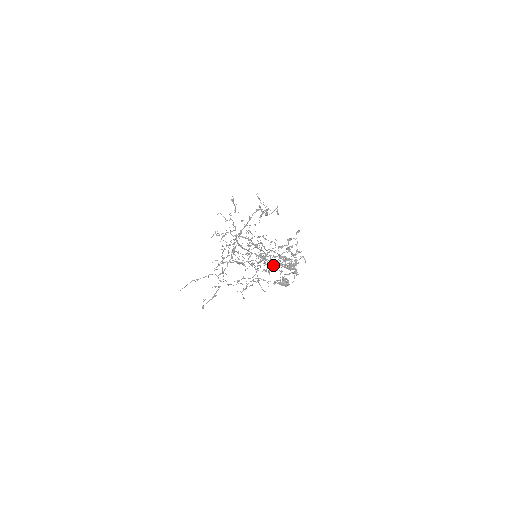
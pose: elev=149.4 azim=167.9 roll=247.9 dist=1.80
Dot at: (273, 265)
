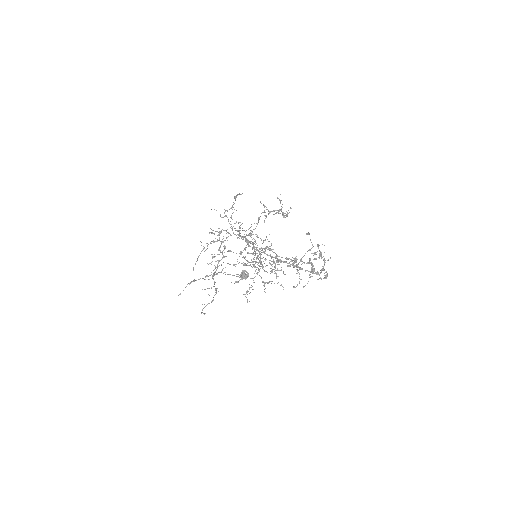
Dot at: (275, 266)
